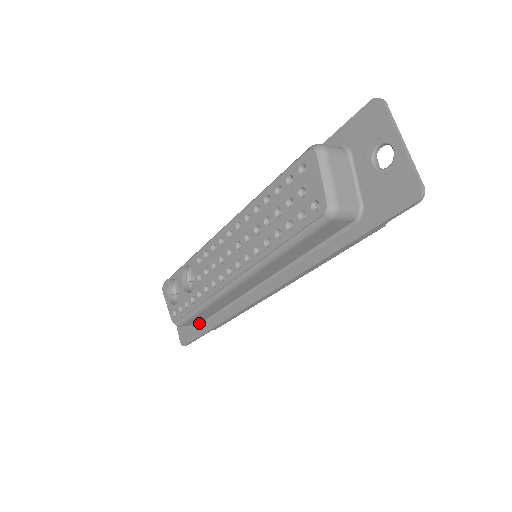
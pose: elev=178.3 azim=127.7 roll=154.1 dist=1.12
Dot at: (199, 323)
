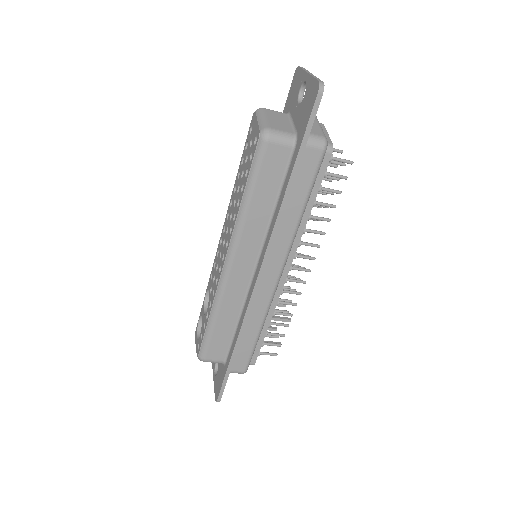
Dot at: (224, 359)
